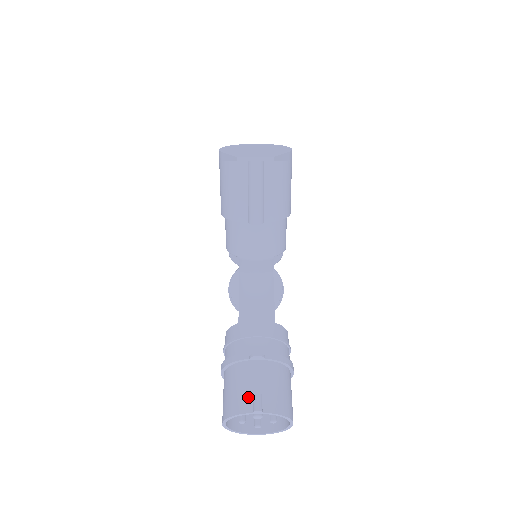
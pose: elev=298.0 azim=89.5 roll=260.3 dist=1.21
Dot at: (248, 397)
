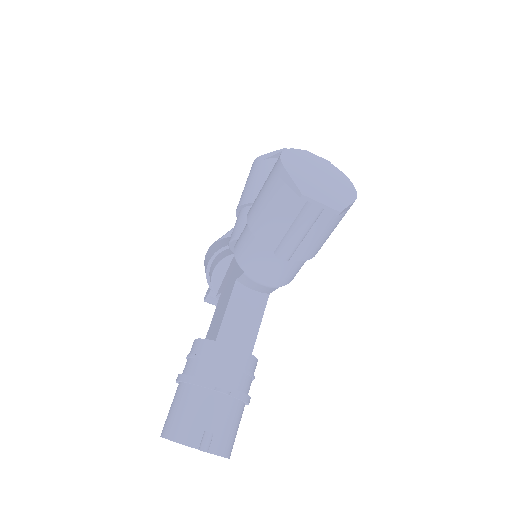
Dot at: (199, 431)
